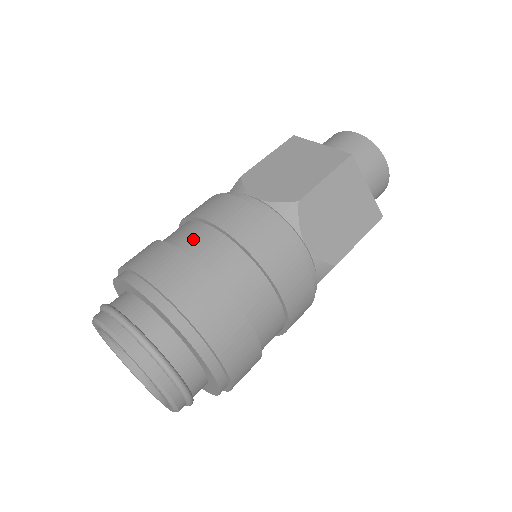
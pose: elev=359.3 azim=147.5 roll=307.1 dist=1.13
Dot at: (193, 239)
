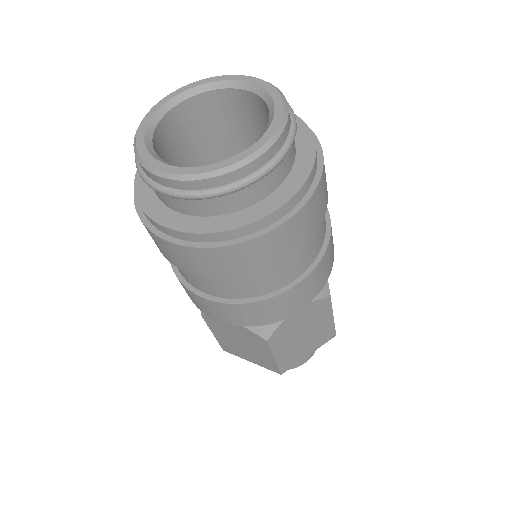
Dot at: occluded
